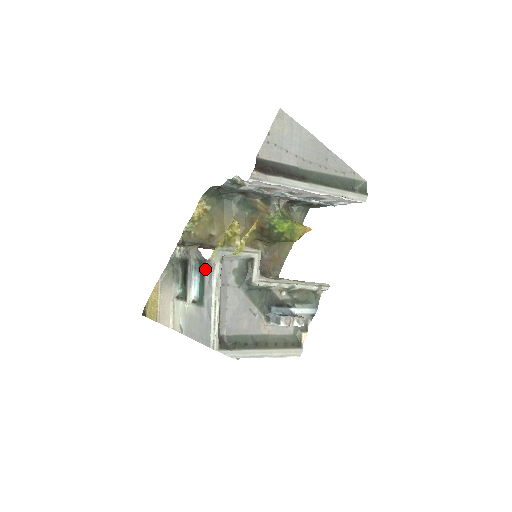
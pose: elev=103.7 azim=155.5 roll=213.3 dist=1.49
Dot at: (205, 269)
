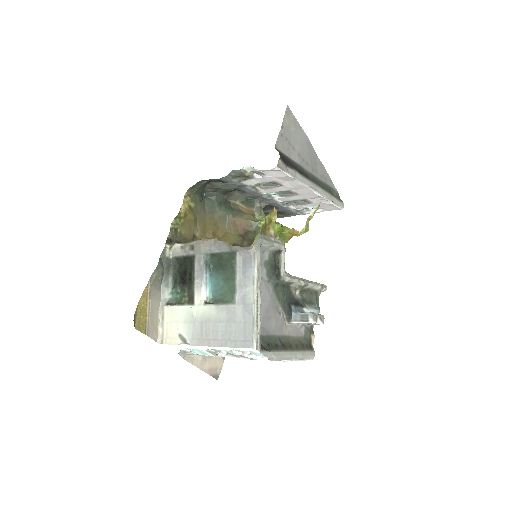
Dot at: (235, 260)
